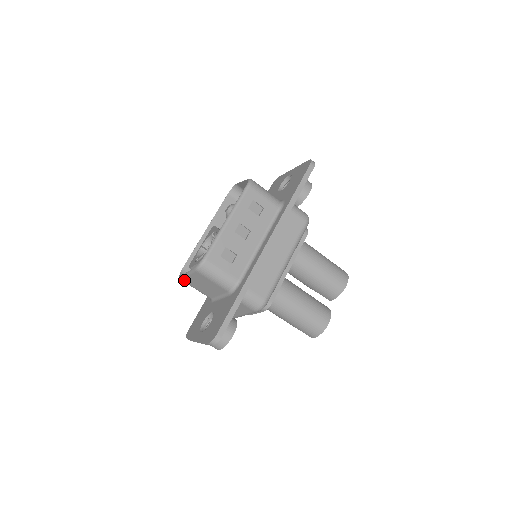
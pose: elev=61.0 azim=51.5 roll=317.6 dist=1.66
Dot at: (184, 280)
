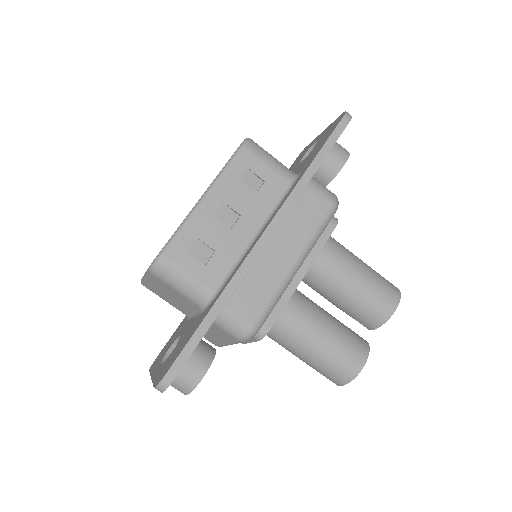
Dot at: (145, 285)
